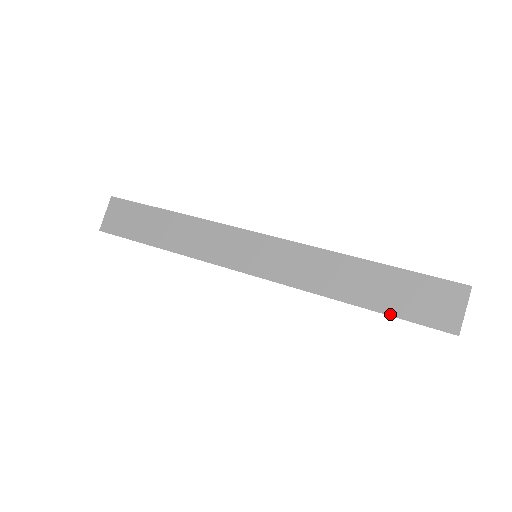
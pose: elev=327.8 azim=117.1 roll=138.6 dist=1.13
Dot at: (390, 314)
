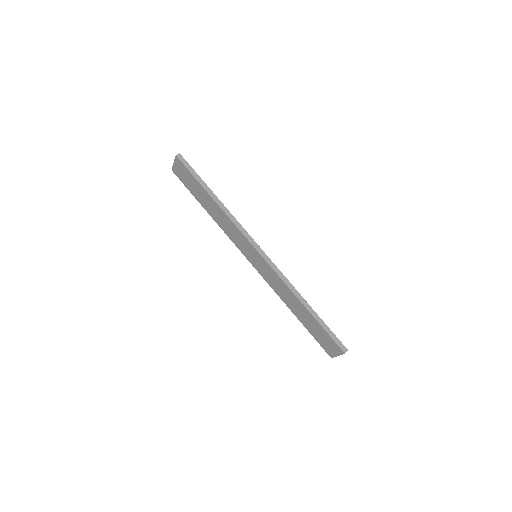
Dot at: (308, 330)
